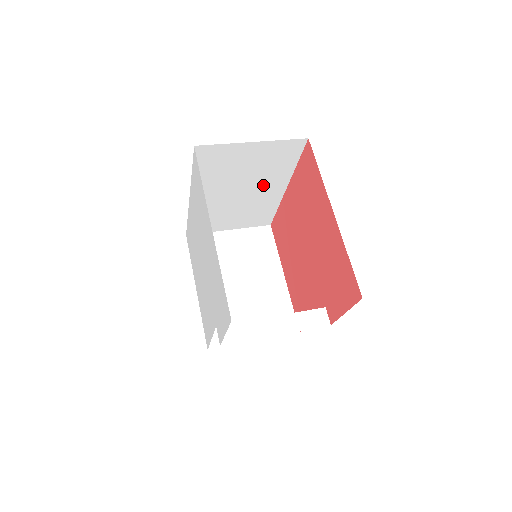
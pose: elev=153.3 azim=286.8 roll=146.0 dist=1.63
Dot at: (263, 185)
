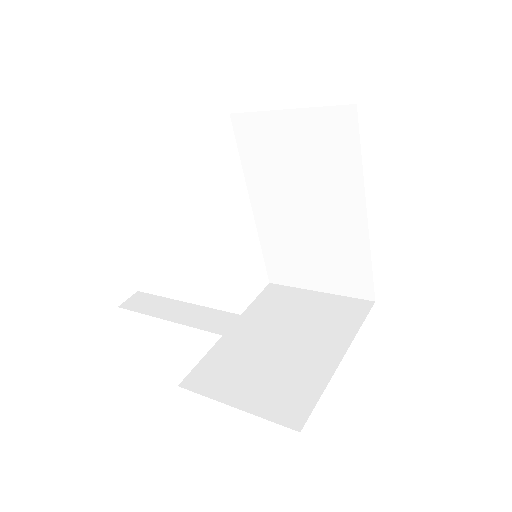
Dot at: (331, 201)
